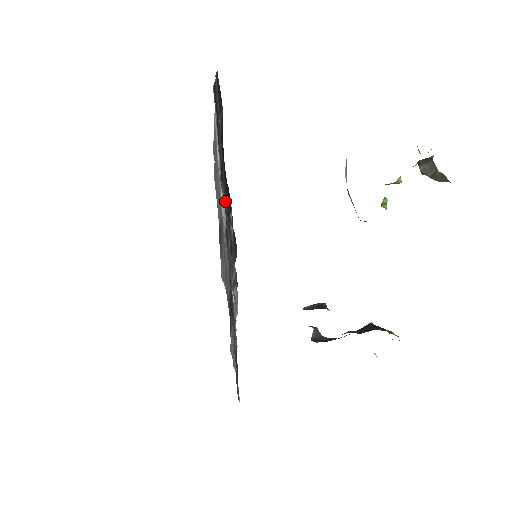
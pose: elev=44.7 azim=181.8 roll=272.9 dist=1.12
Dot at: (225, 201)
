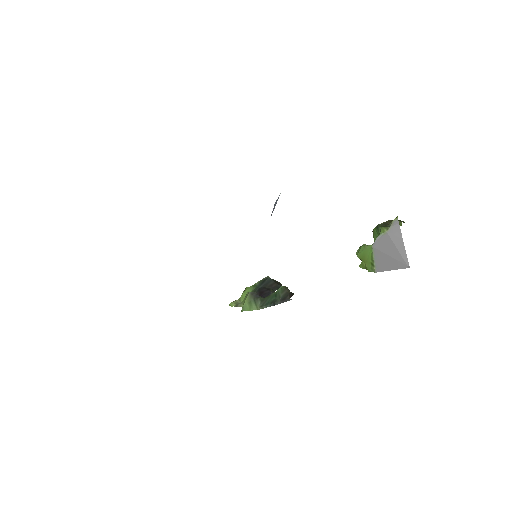
Dot at: occluded
